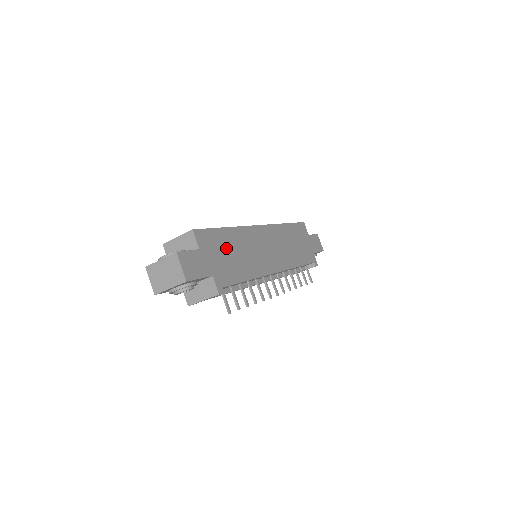
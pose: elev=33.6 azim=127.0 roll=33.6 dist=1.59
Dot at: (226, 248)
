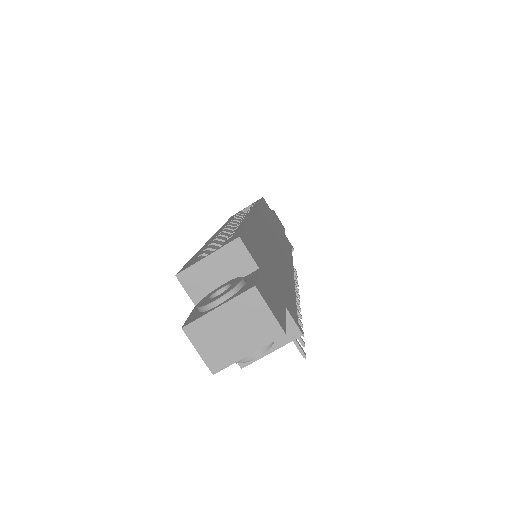
Dot at: (265, 255)
